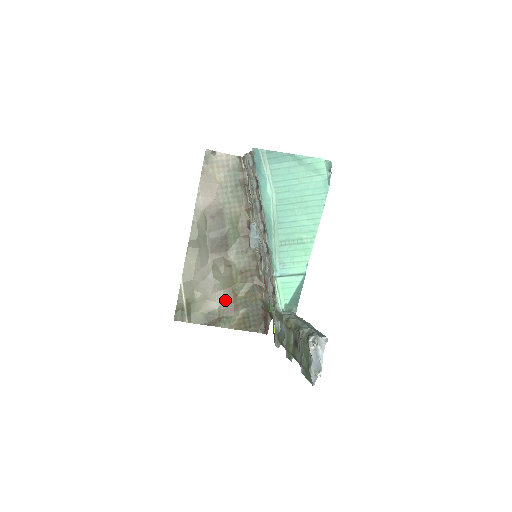
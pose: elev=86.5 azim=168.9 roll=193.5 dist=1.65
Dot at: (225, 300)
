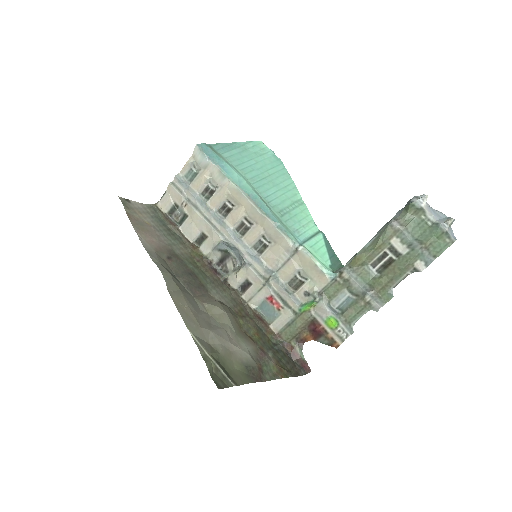
Dot at: (247, 345)
